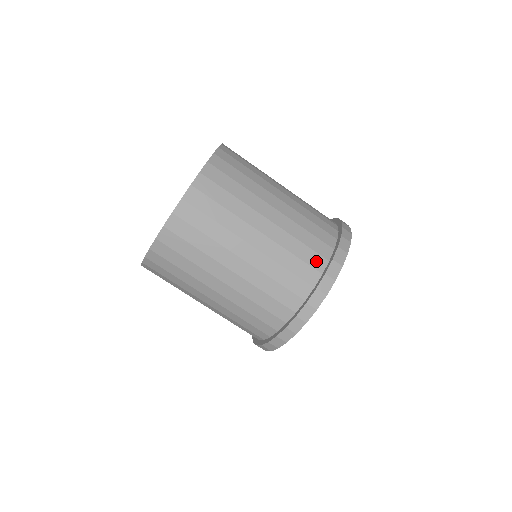
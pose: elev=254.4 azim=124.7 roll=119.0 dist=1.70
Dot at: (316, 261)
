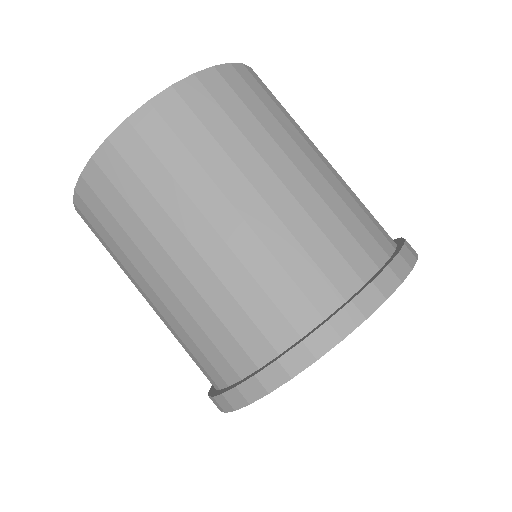
Dot at: (372, 247)
